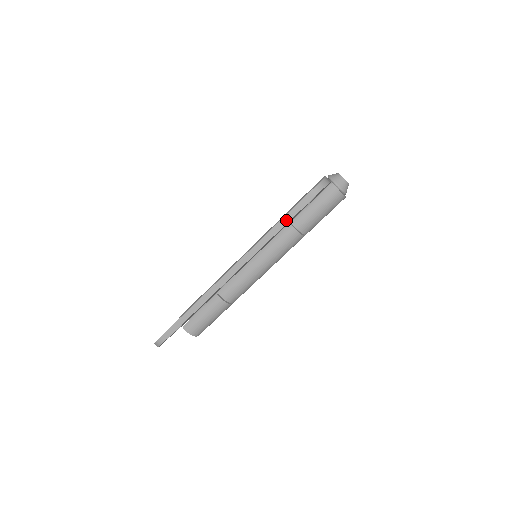
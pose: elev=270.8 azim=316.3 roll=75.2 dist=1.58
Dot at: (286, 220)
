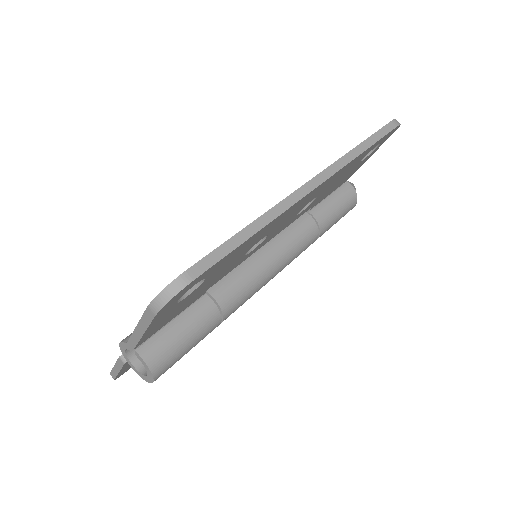
Dot at: (373, 140)
